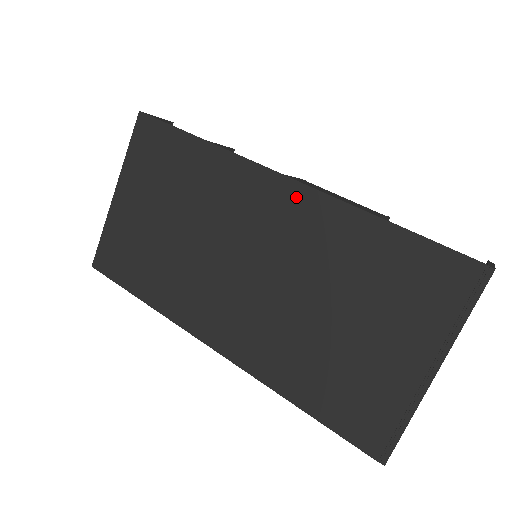
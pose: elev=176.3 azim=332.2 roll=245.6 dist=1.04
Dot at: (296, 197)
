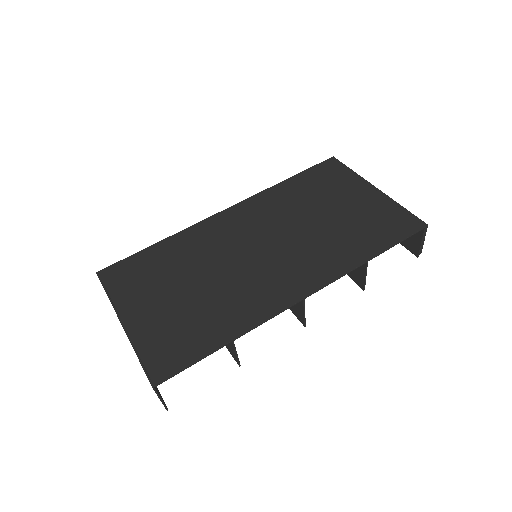
Dot at: (241, 209)
